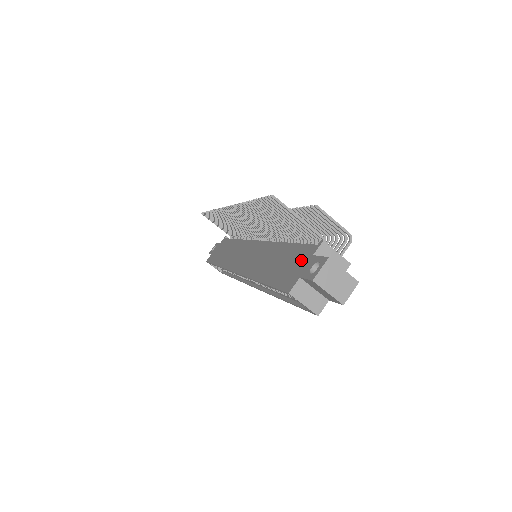
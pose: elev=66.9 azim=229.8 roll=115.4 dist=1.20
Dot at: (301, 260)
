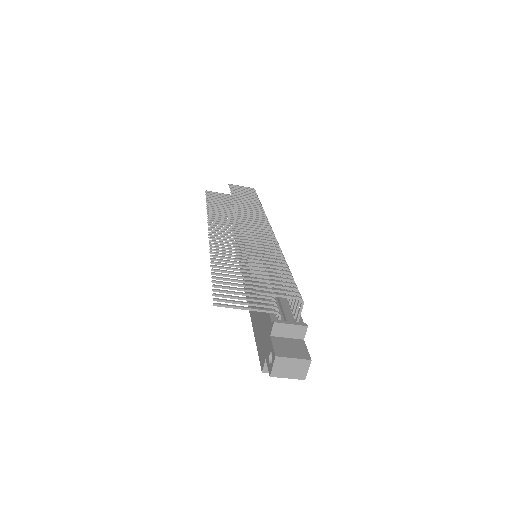
Dot at: (266, 332)
